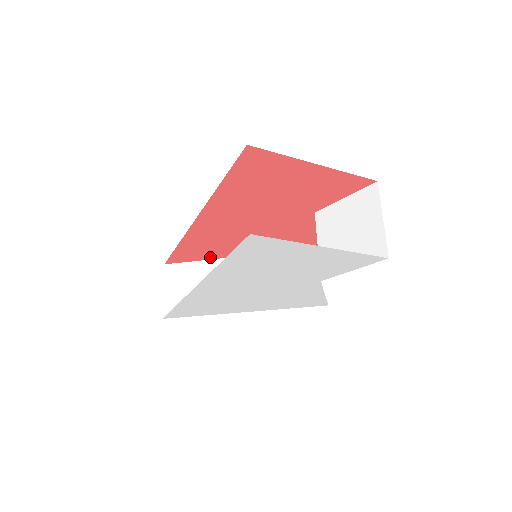
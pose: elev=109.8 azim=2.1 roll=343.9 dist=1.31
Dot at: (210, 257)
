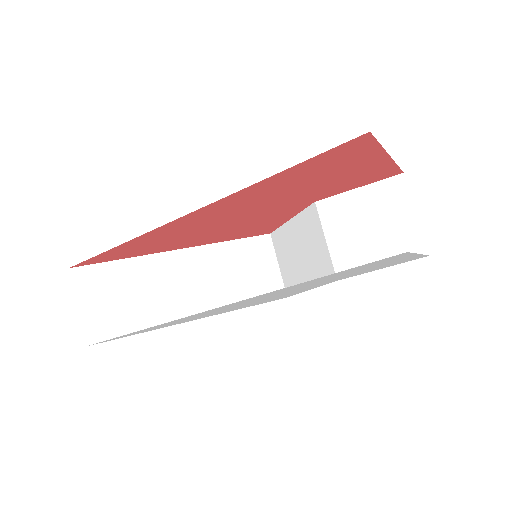
Dot at: (141, 253)
